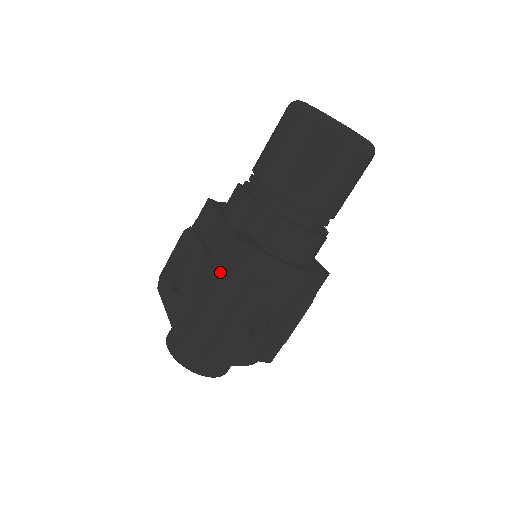
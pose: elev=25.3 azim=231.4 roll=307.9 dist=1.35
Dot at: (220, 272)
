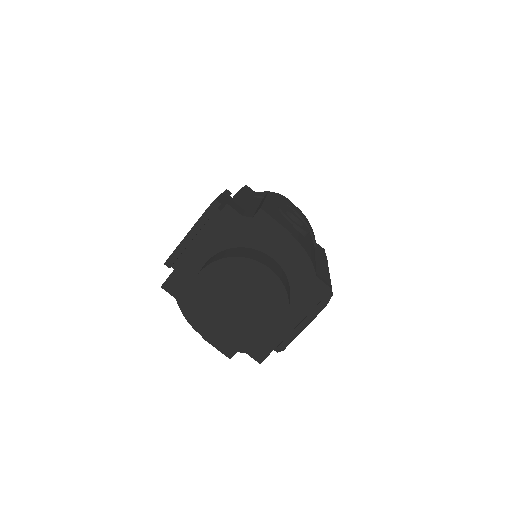
Dot at: occluded
